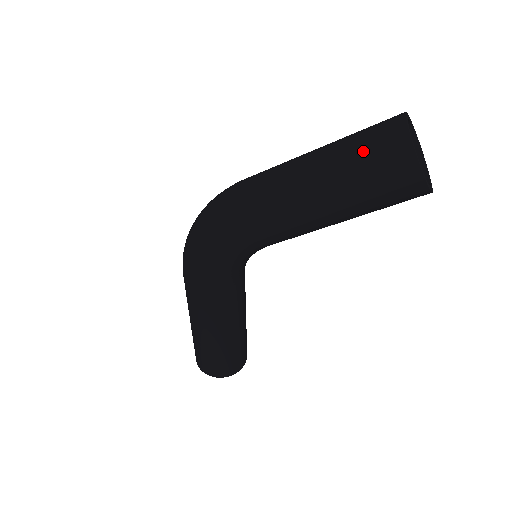
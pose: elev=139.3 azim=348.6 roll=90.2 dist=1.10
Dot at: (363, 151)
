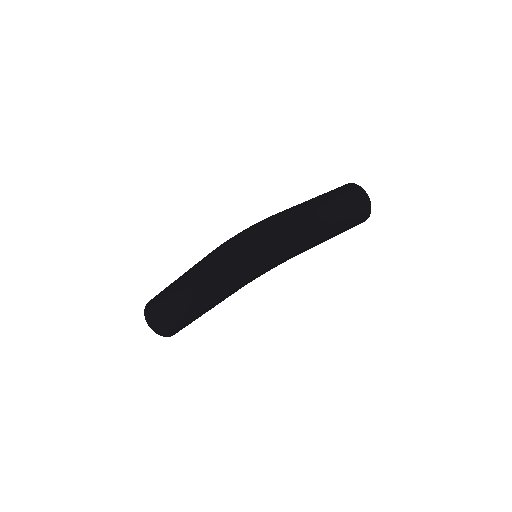
Dot at: (356, 212)
